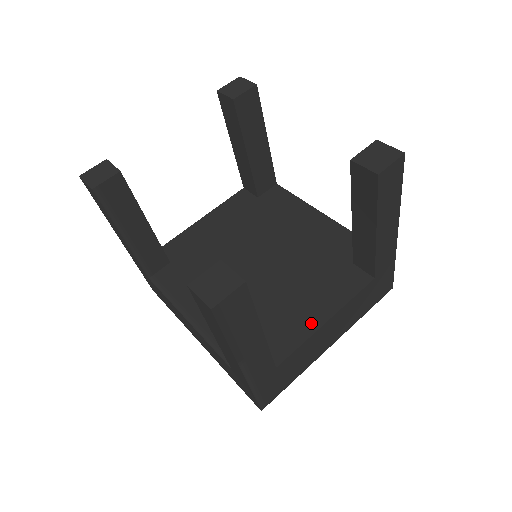
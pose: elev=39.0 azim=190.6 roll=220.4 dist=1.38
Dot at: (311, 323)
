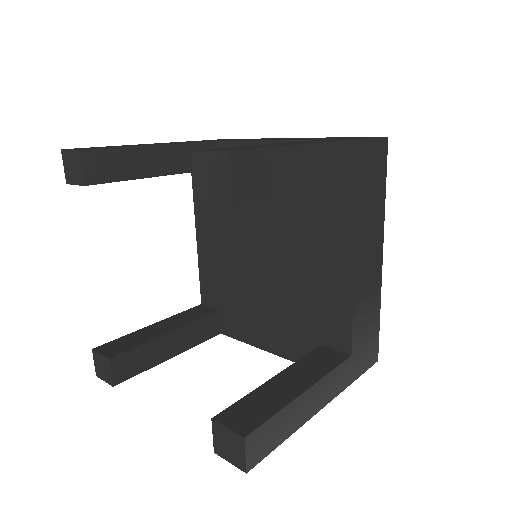
Dot at: (256, 339)
